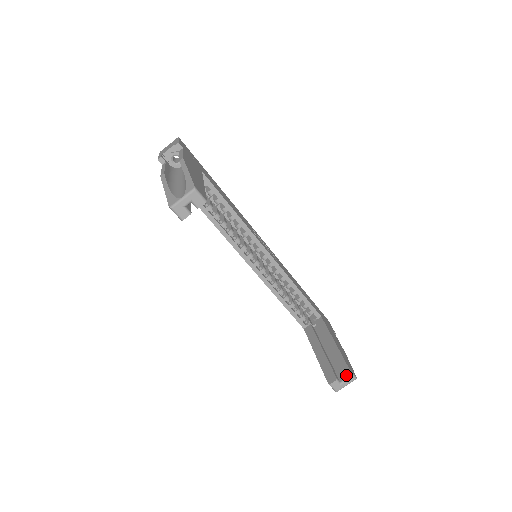
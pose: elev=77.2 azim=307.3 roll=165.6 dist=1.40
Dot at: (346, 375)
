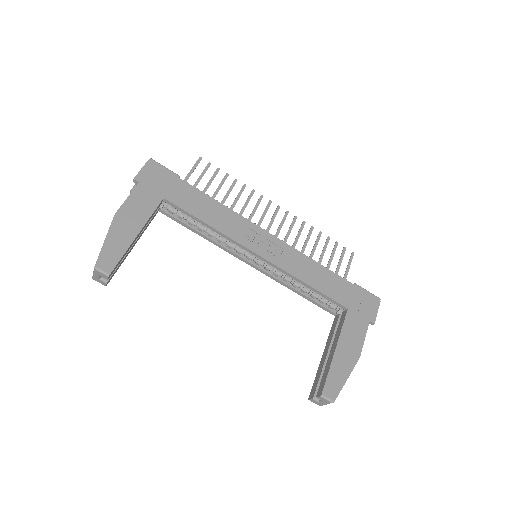
Dot at: (320, 398)
